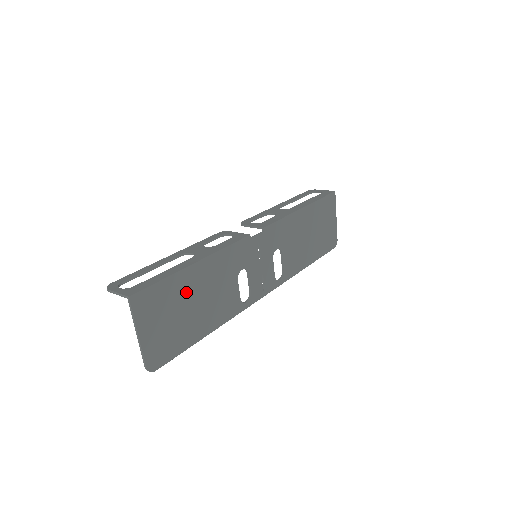
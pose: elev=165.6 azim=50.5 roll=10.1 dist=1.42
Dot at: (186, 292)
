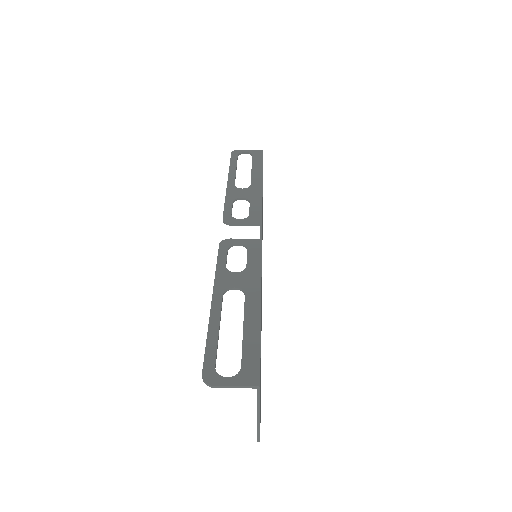
Dot at: occluded
